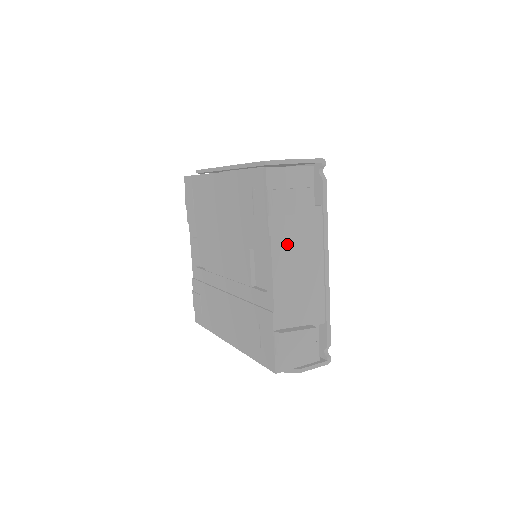
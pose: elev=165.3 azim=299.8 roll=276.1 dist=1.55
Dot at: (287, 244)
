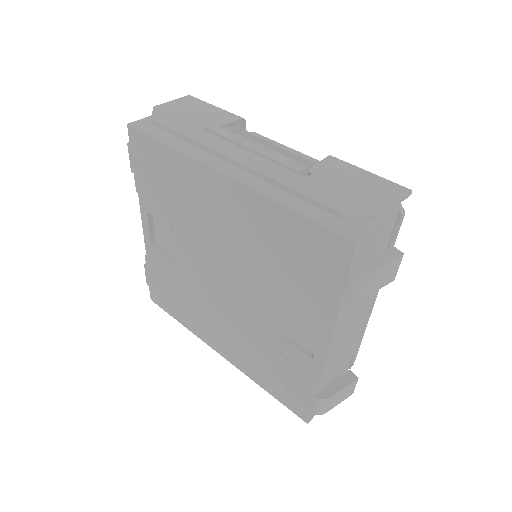
Dot at: (349, 311)
